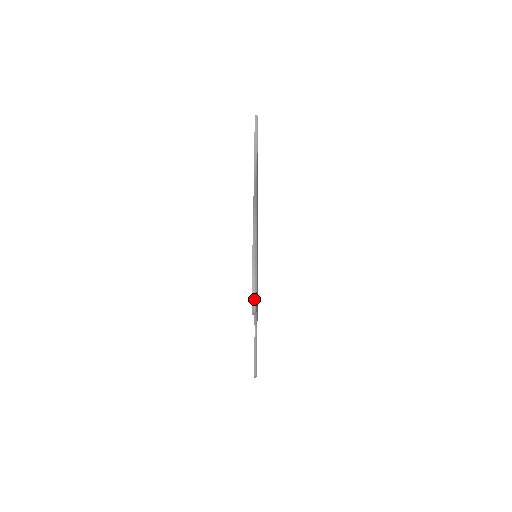
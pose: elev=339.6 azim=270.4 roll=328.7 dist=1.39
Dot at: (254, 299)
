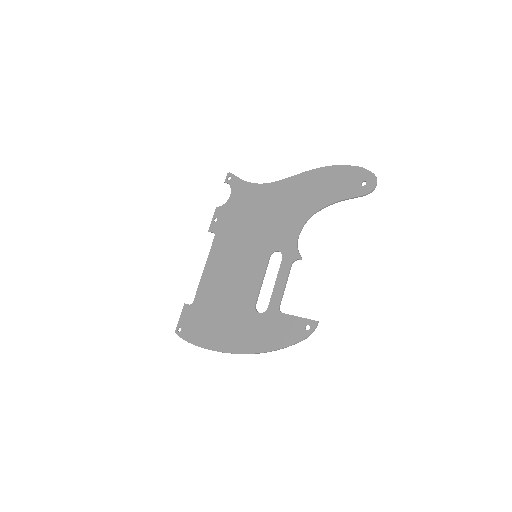
Dot at: (375, 176)
